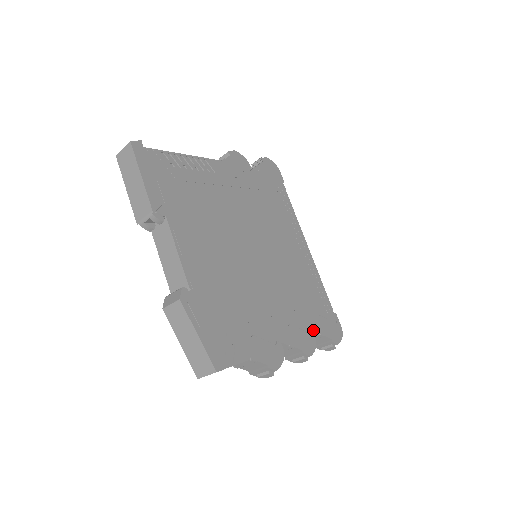
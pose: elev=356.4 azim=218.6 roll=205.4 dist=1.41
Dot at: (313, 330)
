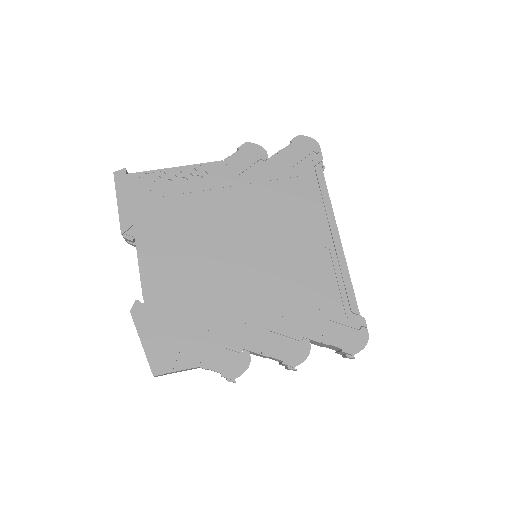
Dot at: (310, 338)
